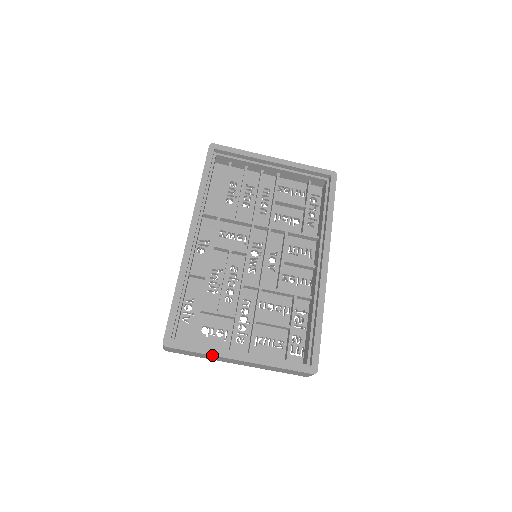
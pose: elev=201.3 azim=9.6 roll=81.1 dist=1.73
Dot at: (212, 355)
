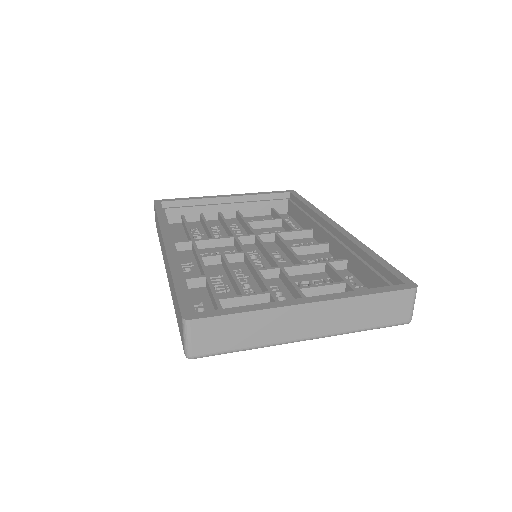
Dot at: (265, 309)
